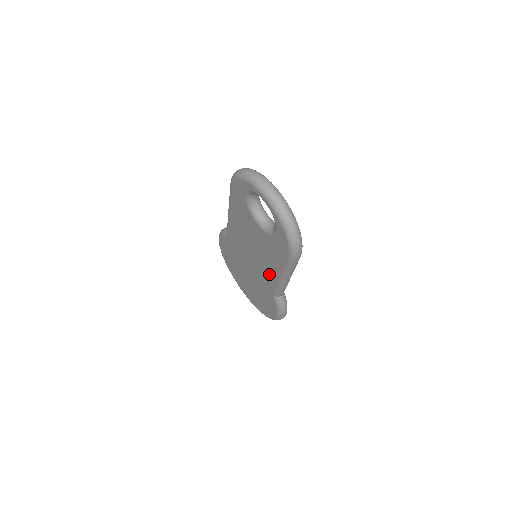
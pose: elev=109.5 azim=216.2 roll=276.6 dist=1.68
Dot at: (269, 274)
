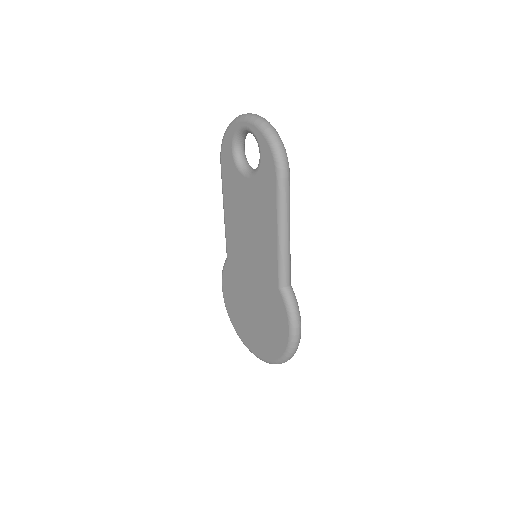
Dot at: (268, 248)
